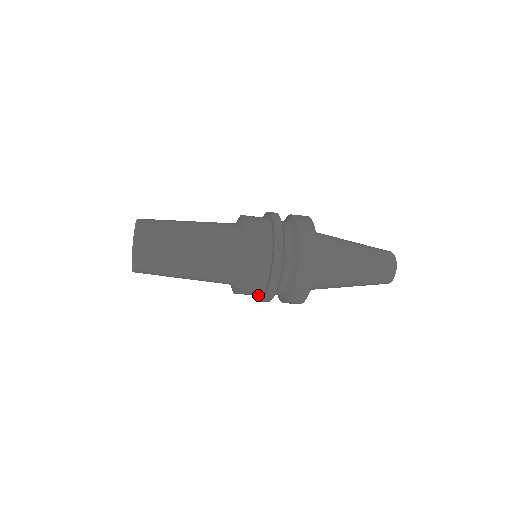
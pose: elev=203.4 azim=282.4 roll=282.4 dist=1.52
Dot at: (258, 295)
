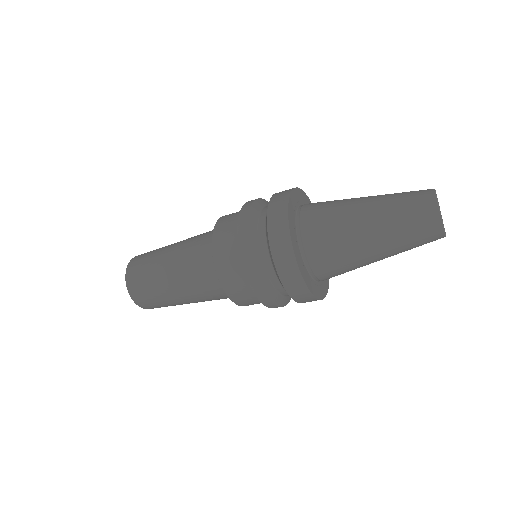
Dot at: occluded
